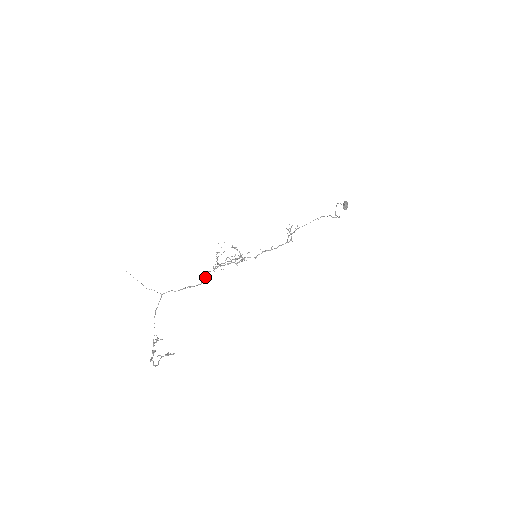
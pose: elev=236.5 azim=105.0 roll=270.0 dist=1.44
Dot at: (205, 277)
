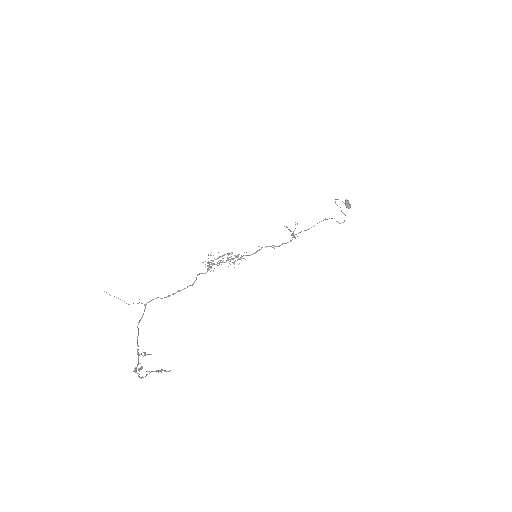
Dot at: (196, 279)
